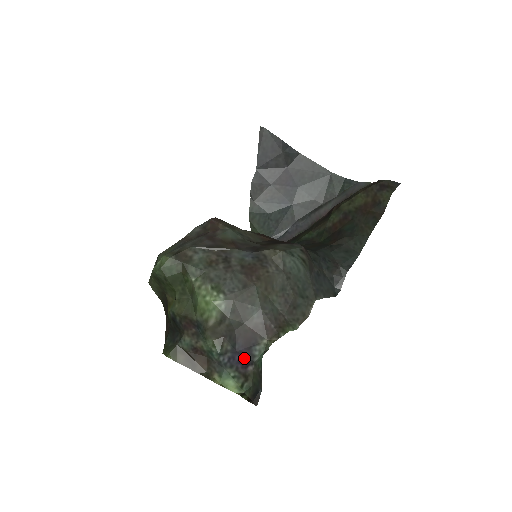
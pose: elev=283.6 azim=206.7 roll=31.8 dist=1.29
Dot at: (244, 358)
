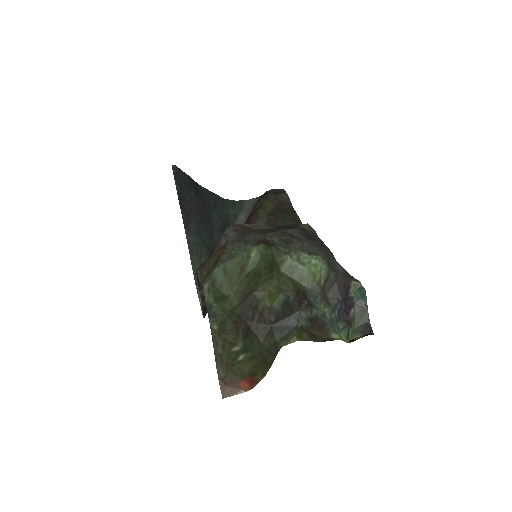
Dot at: (347, 305)
